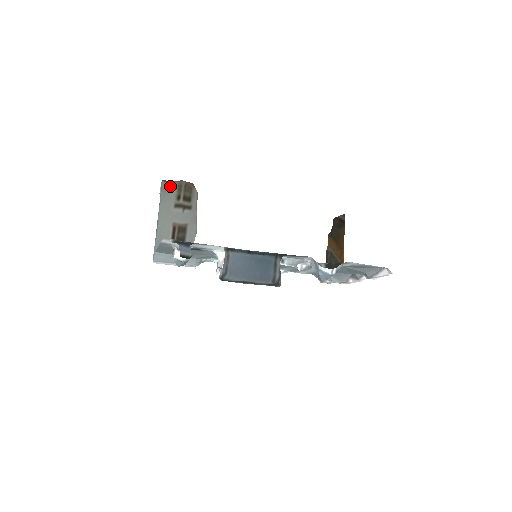
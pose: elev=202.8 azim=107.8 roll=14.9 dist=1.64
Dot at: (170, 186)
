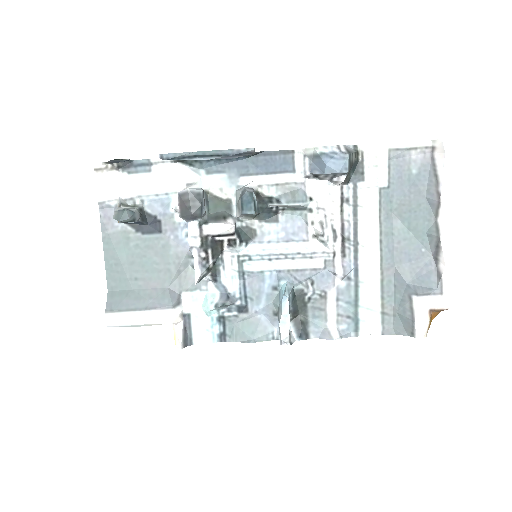
Dot at: occluded
